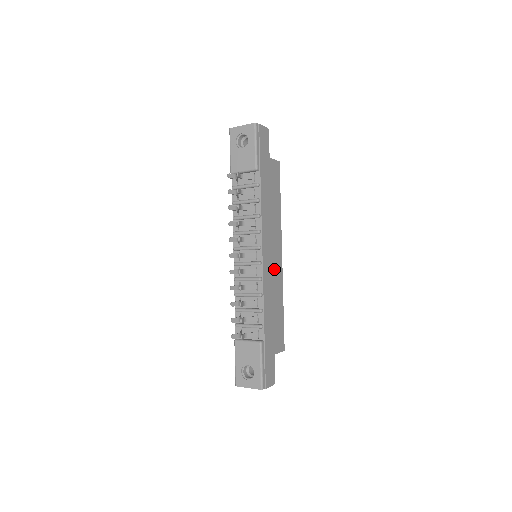
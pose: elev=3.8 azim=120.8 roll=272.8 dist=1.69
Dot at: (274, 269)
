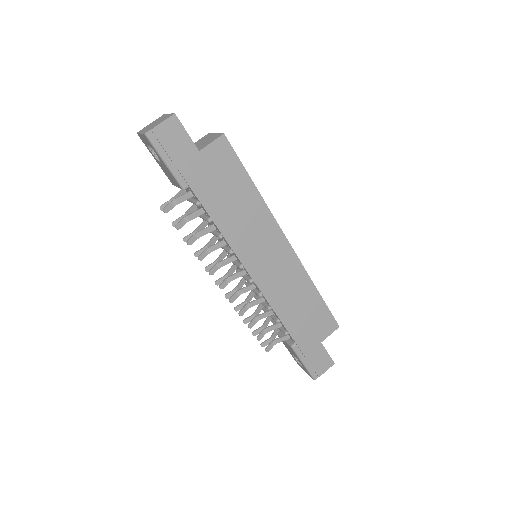
Dot at: (280, 268)
